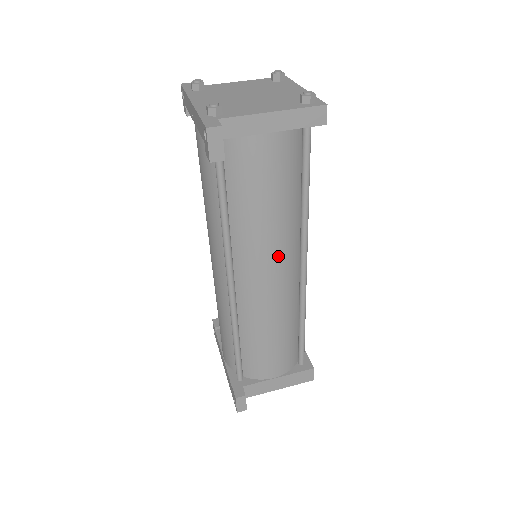
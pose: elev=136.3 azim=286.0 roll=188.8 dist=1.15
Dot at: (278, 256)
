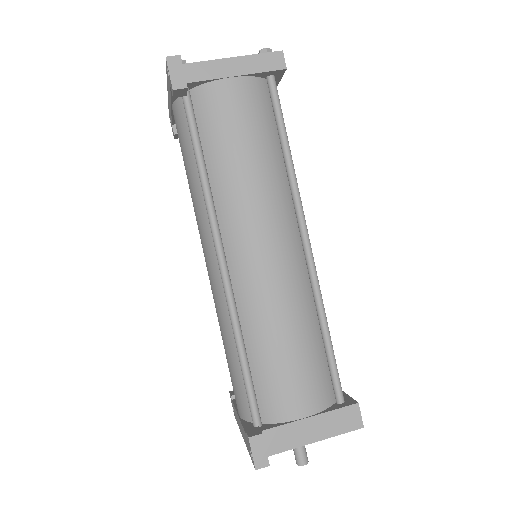
Dot at: (269, 217)
